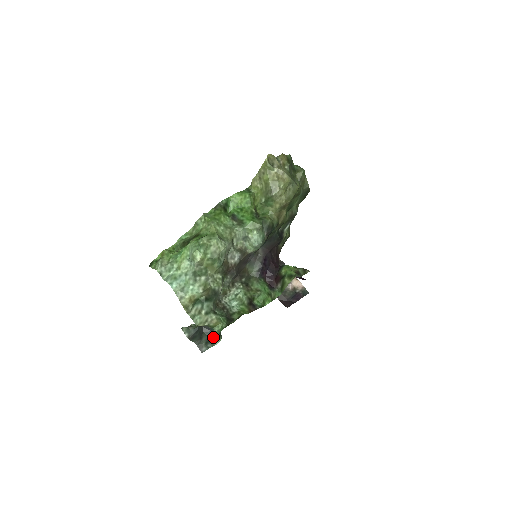
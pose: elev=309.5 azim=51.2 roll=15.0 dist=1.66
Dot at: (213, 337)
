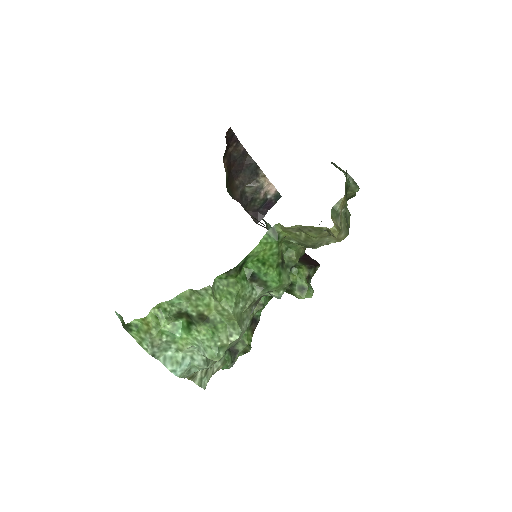
Dot at: occluded
